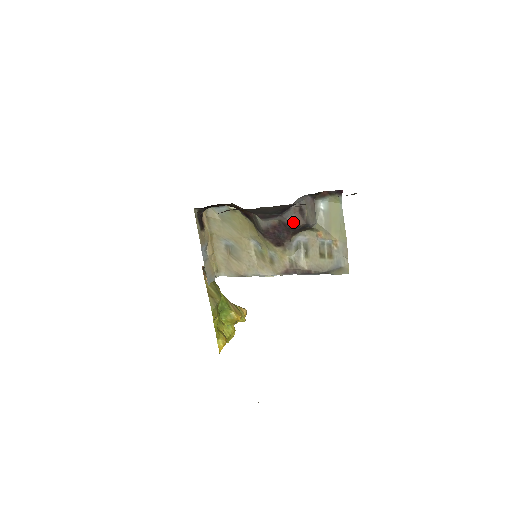
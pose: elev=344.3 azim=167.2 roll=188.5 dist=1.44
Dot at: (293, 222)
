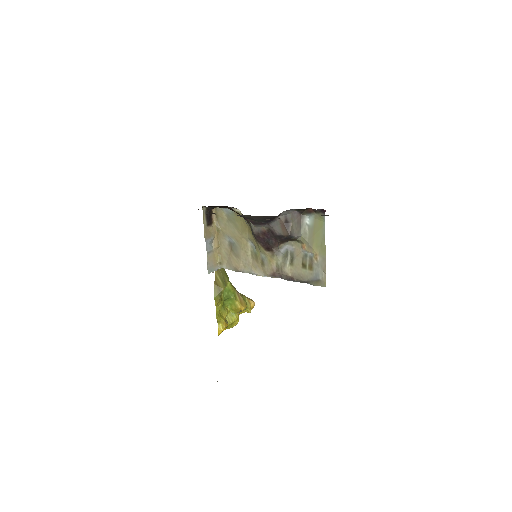
Dot at: (278, 232)
